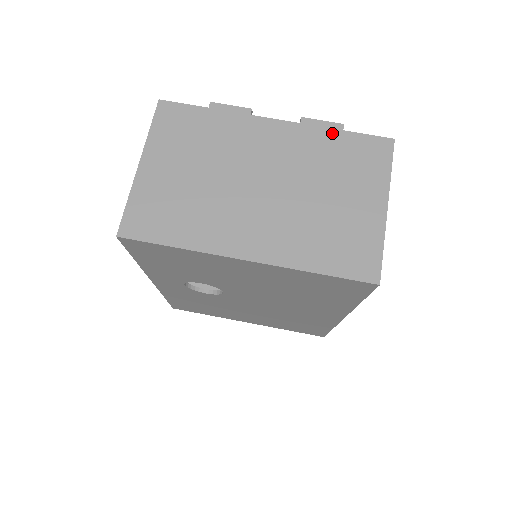
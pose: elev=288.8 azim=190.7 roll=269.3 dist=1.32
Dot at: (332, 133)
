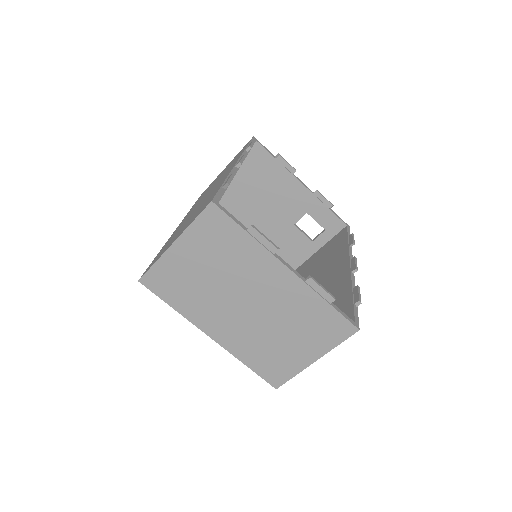
Dot at: (321, 302)
